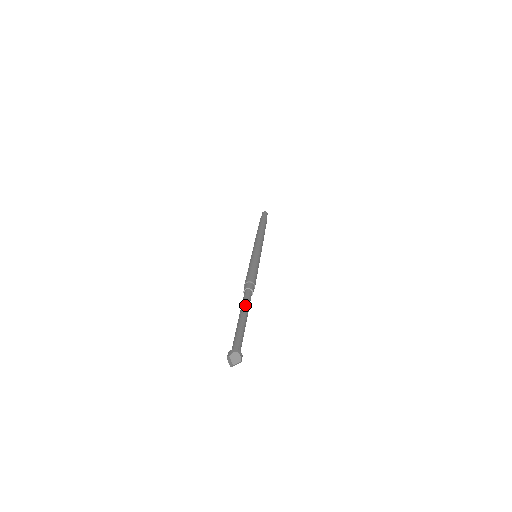
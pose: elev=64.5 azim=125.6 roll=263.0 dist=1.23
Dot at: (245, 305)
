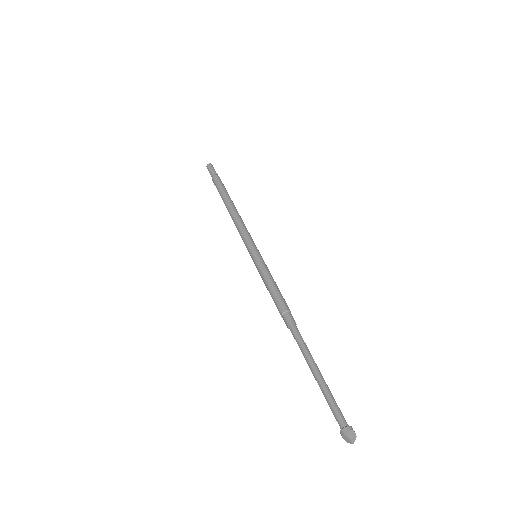
Dot at: (308, 352)
